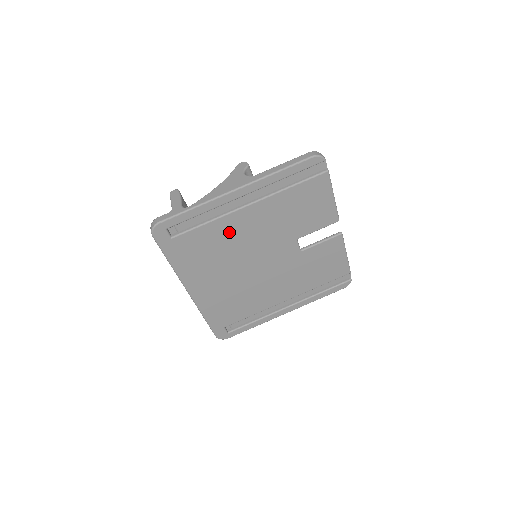
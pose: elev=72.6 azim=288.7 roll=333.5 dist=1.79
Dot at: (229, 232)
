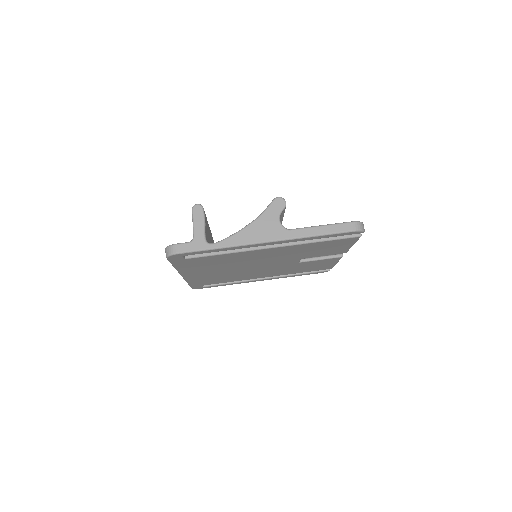
Dot at: (242, 257)
